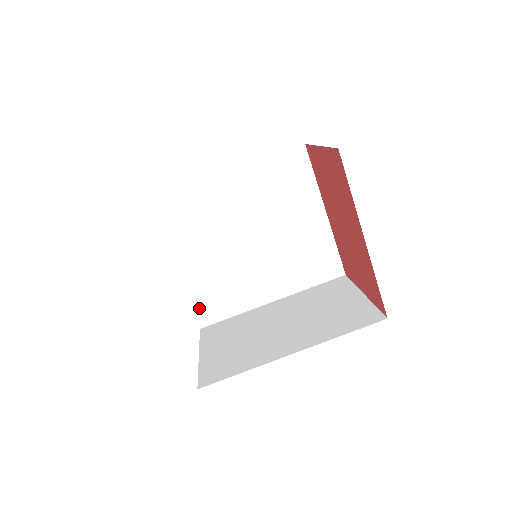
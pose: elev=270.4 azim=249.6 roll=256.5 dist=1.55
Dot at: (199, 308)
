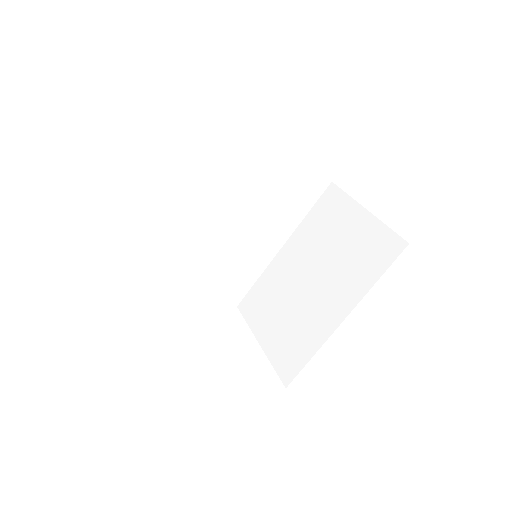
Dot at: (225, 296)
